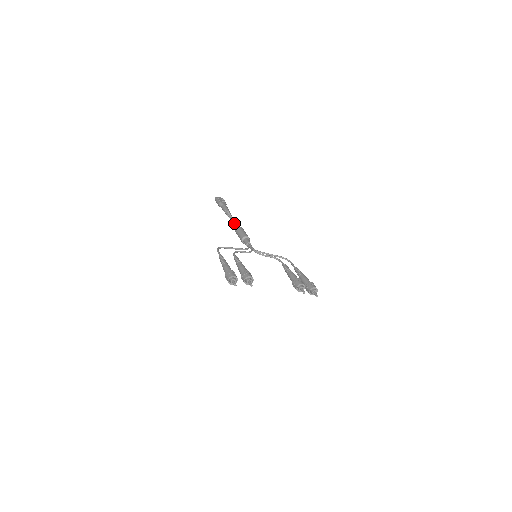
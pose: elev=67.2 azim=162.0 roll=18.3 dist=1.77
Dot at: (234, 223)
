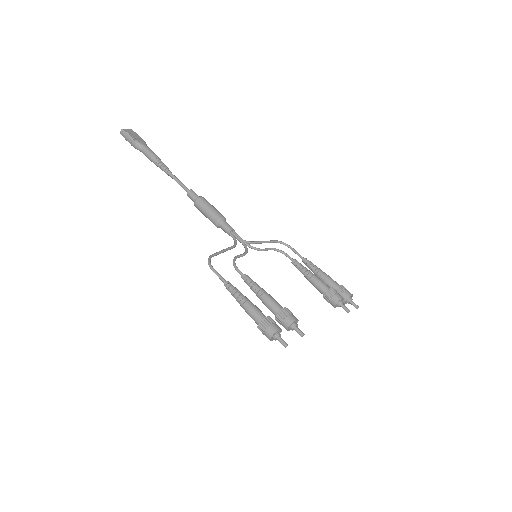
Dot at: (184, 187)
